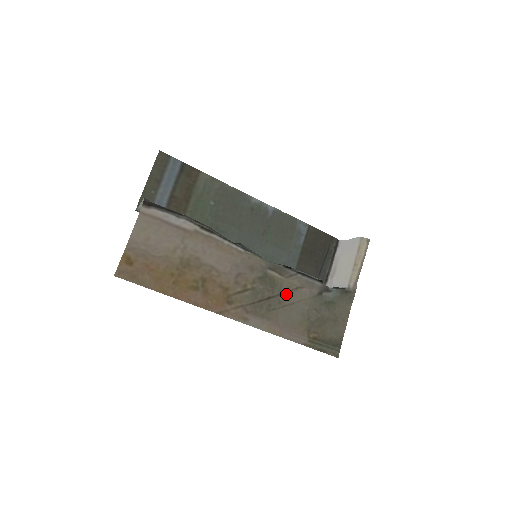
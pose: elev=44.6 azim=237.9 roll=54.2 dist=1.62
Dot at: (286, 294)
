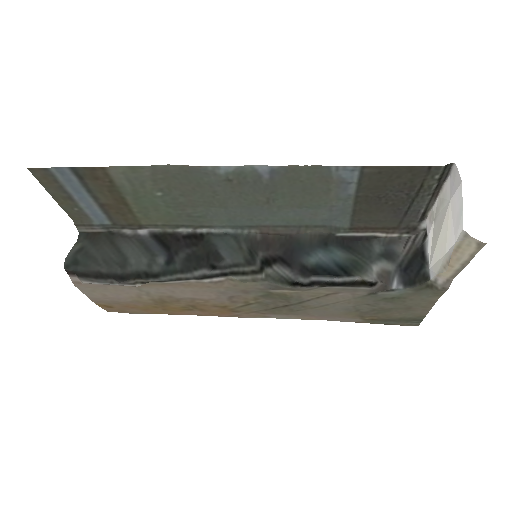
Dot at: (311, 301)
